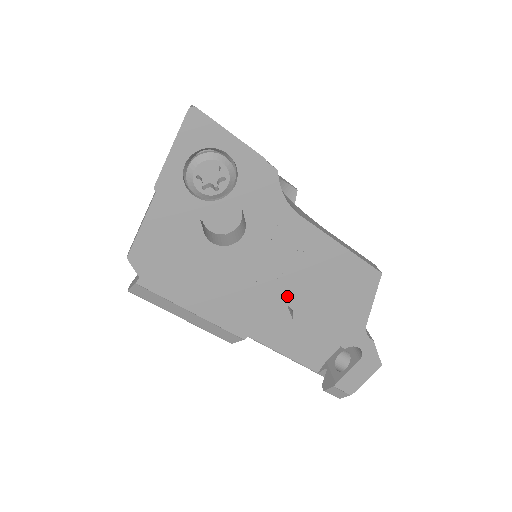
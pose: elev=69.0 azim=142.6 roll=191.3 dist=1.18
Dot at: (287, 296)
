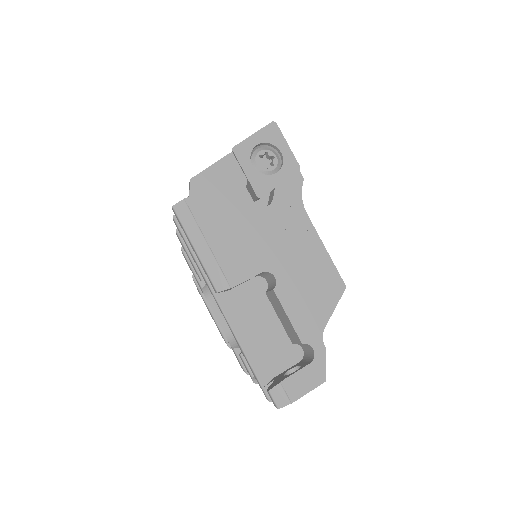
Dot at: (277, 268)
